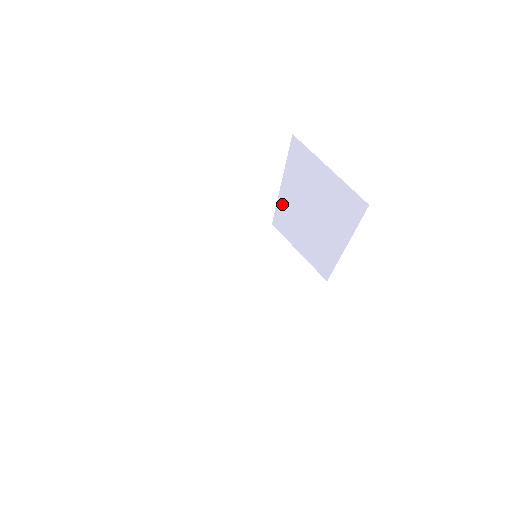
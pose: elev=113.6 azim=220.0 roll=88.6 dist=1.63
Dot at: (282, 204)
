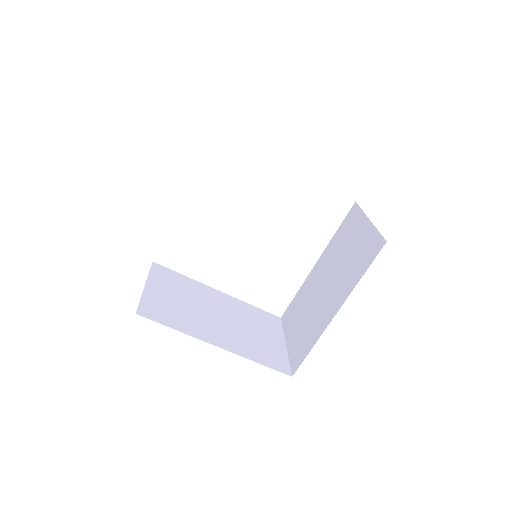
Dot at: (305, 285)
